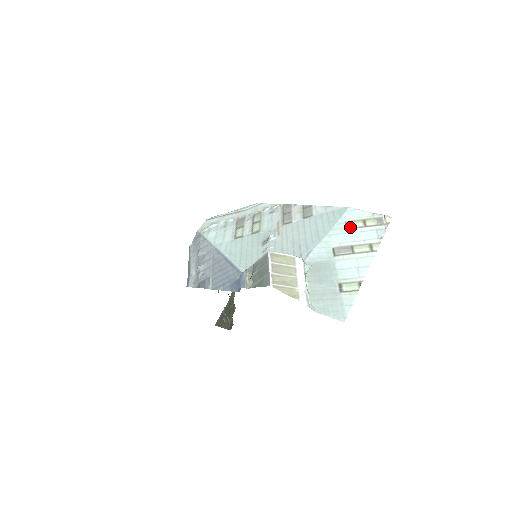
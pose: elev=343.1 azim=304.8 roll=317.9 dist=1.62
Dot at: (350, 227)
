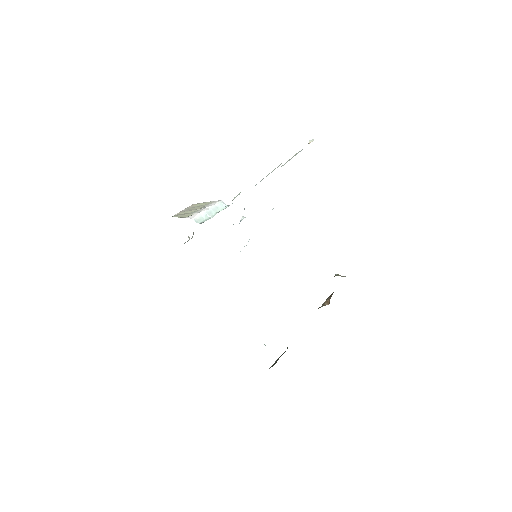
Dot at: occluded
